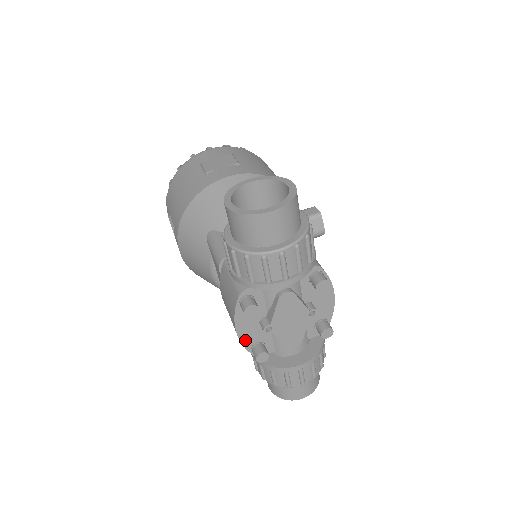
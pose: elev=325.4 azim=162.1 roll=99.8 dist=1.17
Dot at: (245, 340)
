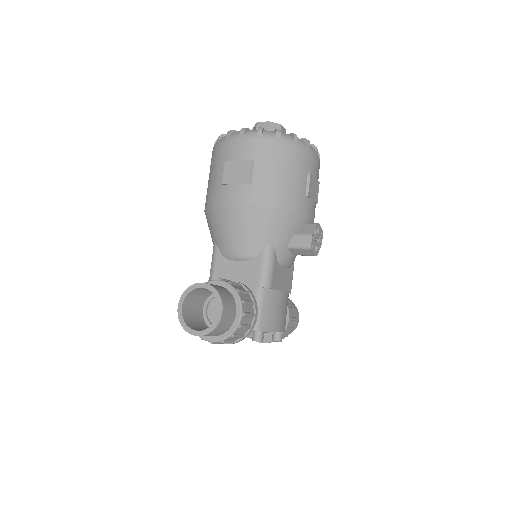
Dot at: occluded
